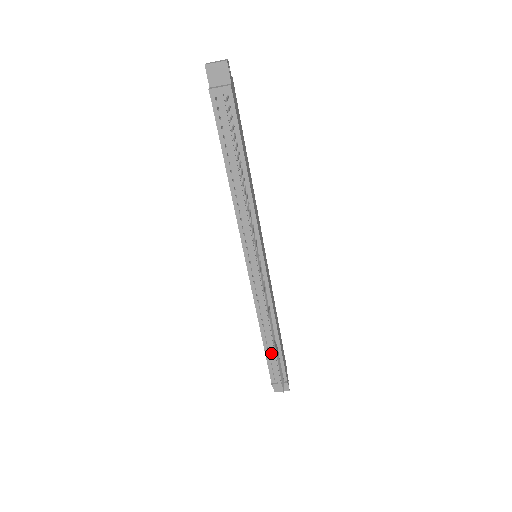
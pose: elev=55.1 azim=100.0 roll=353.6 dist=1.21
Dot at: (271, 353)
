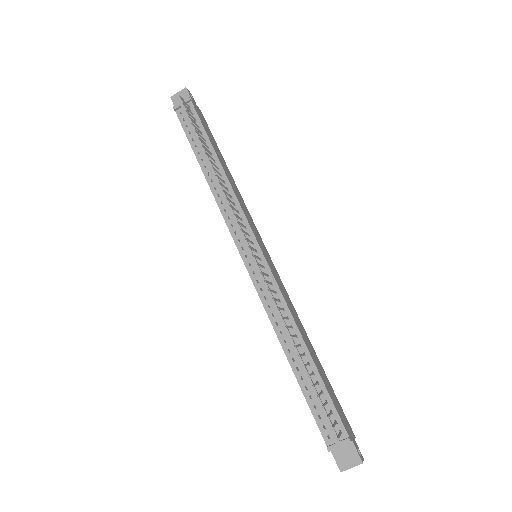
Dot at: (309, 387)
